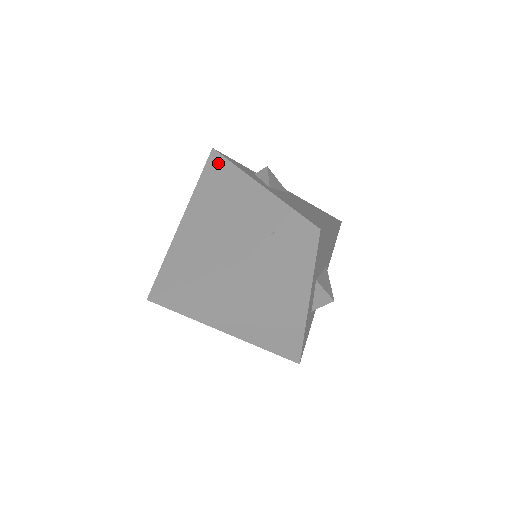
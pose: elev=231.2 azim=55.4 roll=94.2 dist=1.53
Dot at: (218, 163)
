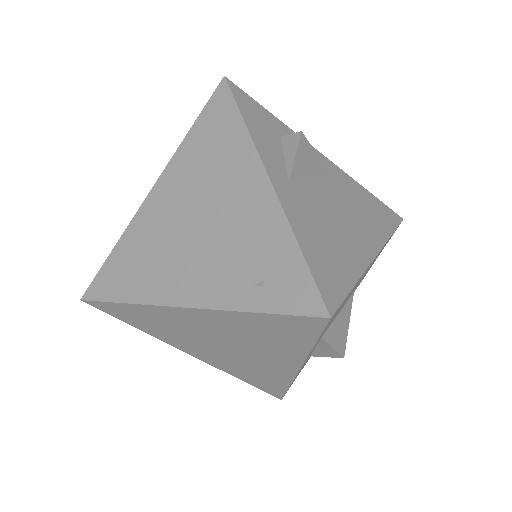
Dot at: (223, 109)
